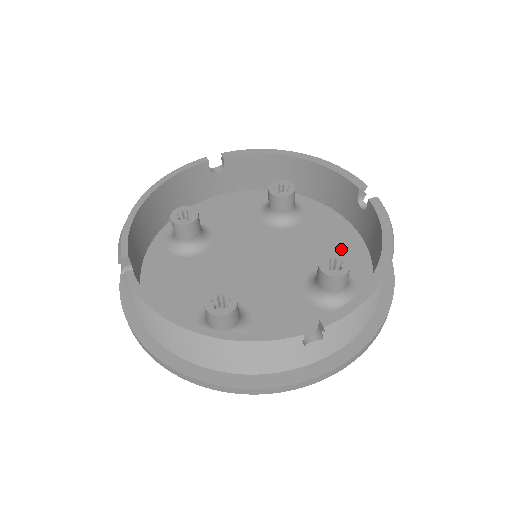
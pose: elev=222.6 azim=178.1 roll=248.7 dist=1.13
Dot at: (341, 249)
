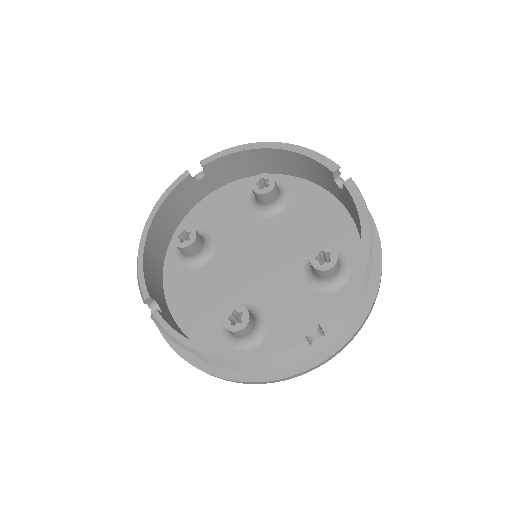
Dot at: (329, 227)
